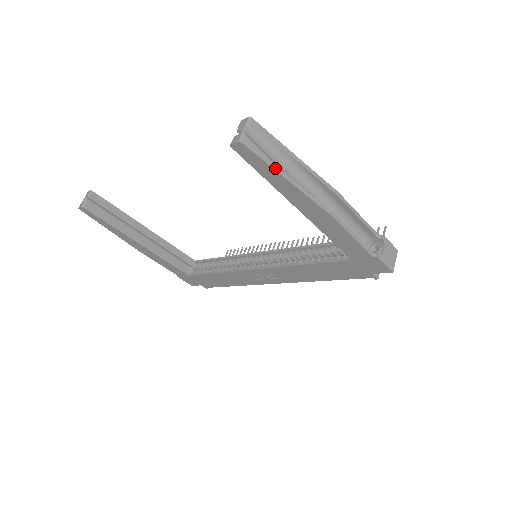
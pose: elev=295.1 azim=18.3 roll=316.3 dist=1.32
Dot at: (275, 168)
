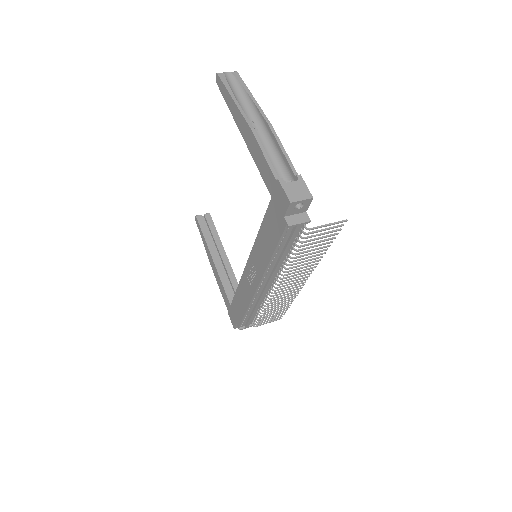
Dot at: (229, 91)
